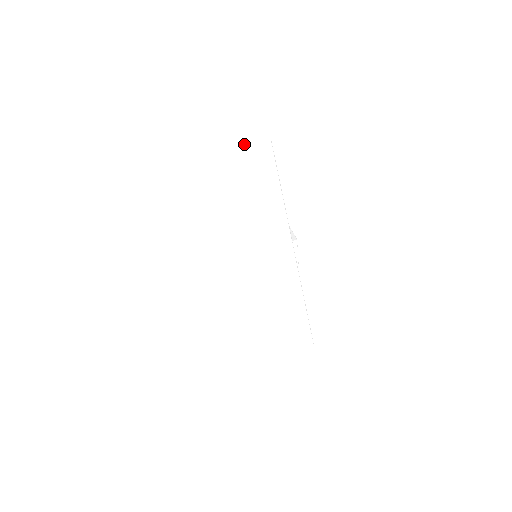
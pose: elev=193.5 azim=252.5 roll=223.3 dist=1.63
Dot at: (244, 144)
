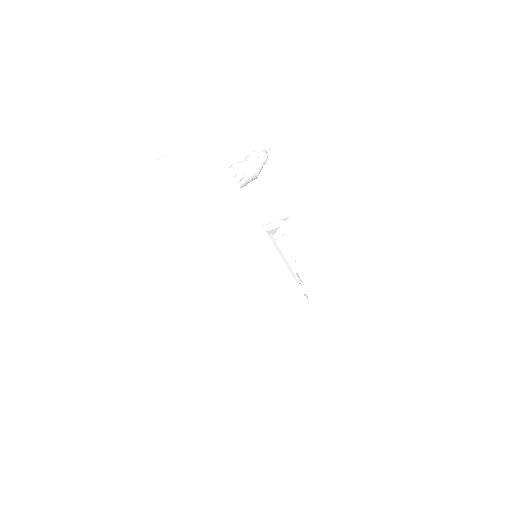
Dot at: (189, 143)
